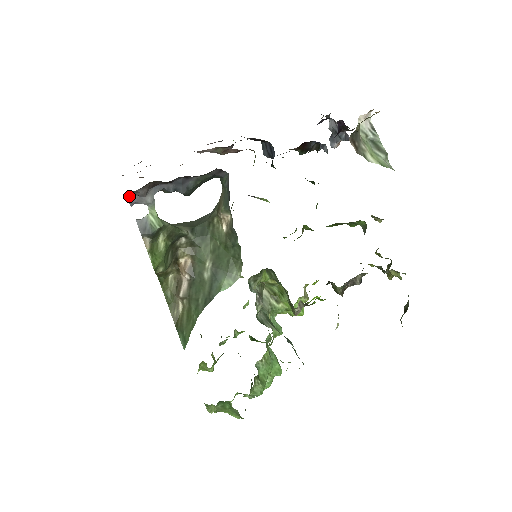
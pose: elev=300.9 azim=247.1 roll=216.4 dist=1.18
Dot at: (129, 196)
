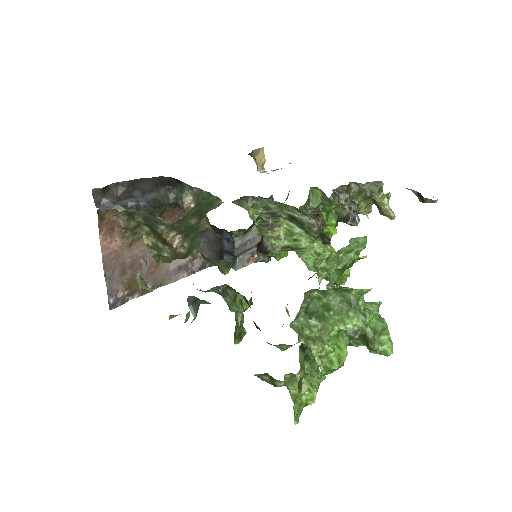
Dot at: (99, 208)
